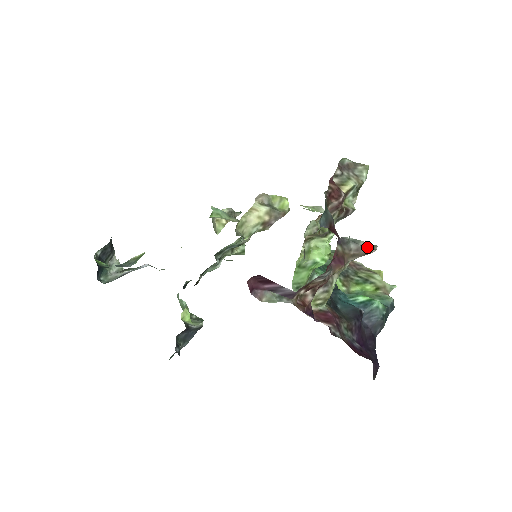
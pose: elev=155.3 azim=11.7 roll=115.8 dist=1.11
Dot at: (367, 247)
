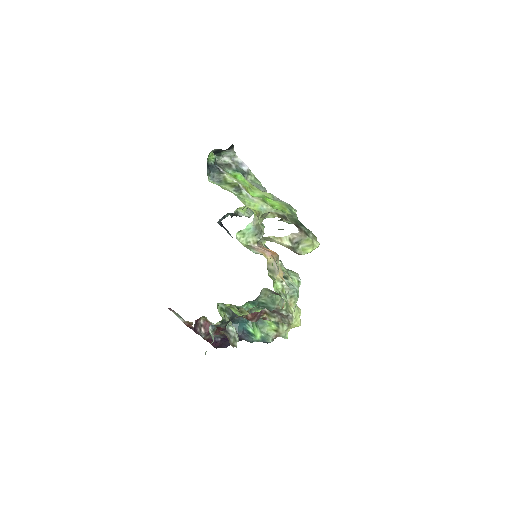
Dot at: (231, 343)
